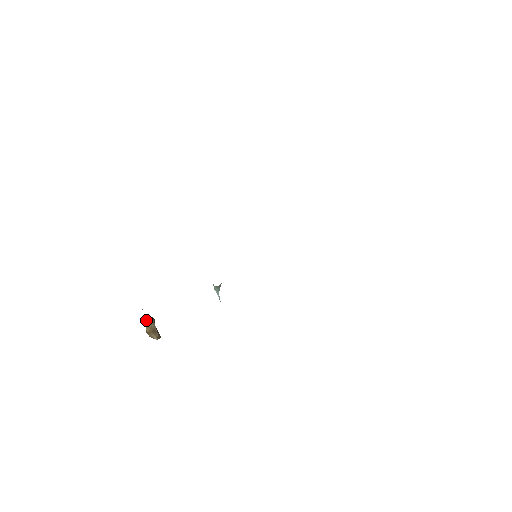
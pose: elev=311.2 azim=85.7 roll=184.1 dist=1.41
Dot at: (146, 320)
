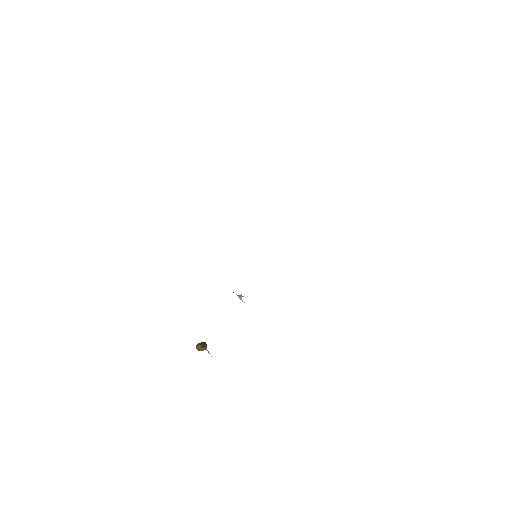
Dot at: (199, 348)
